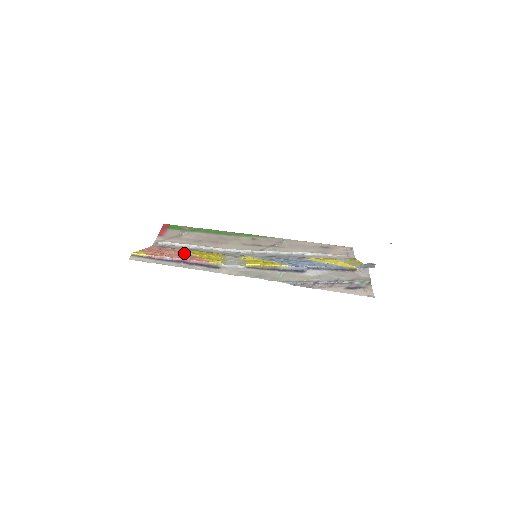
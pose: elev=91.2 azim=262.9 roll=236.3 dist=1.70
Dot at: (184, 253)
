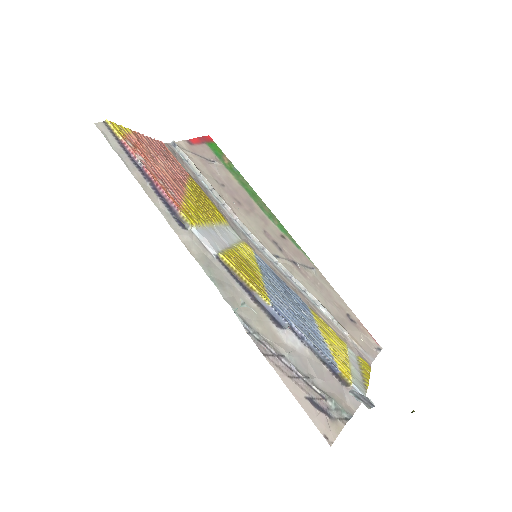
Dot at: (179, 178)
